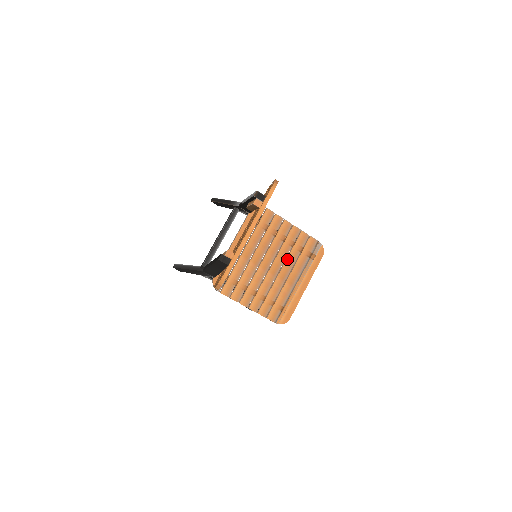
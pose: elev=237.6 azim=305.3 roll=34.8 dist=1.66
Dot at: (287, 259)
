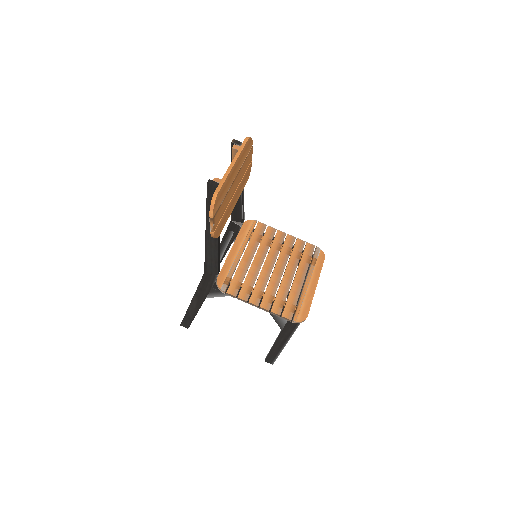
Dot at: (289, 262)
